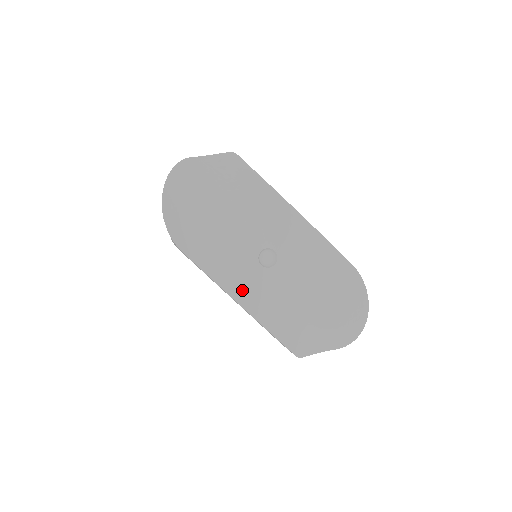
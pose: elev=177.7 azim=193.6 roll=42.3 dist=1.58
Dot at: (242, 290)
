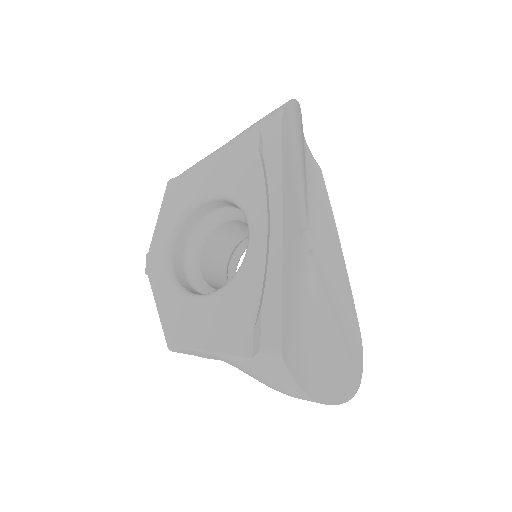
Dot at: (289, 222)
